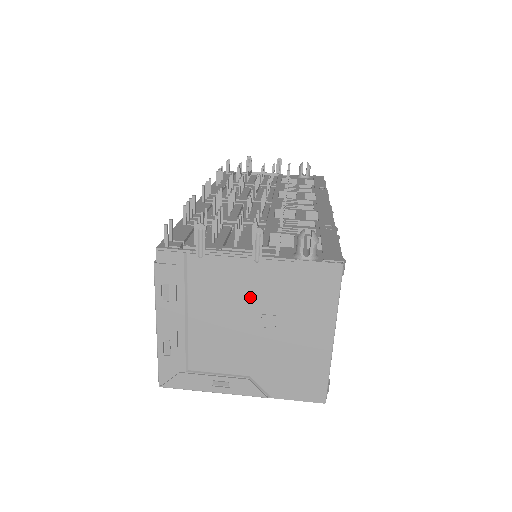
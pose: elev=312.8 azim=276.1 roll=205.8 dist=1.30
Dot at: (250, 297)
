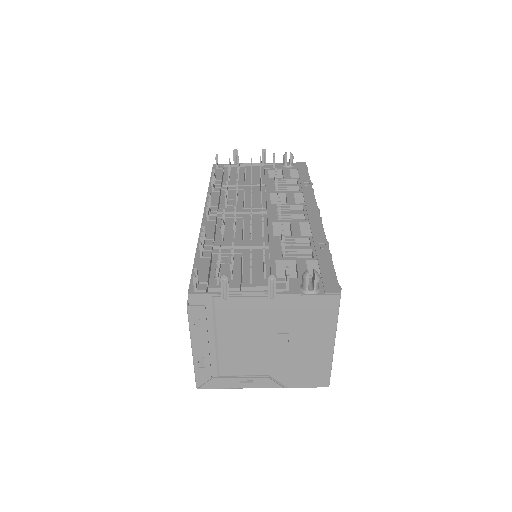
Dot at: (267, 323)
